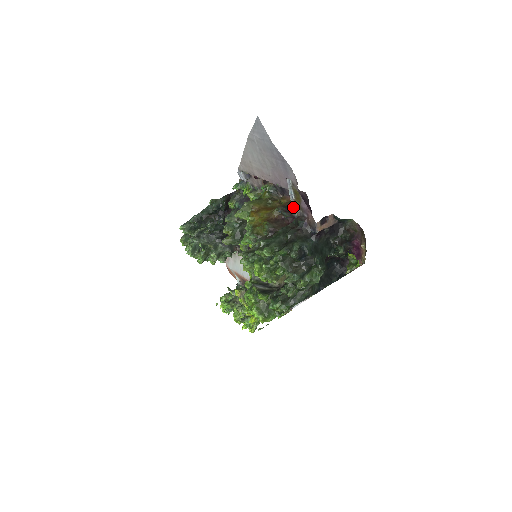
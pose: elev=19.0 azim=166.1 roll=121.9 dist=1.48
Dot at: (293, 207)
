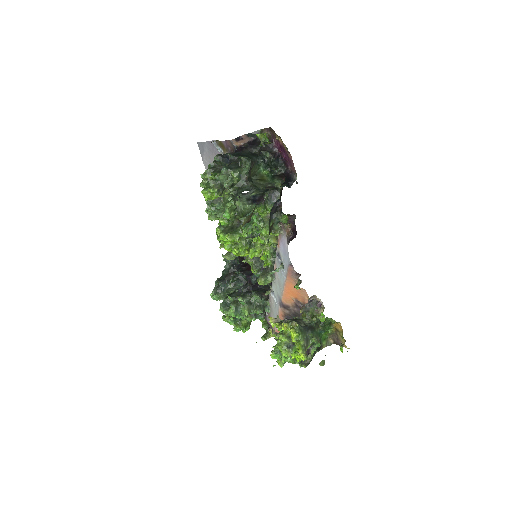
Dot at: occluded
